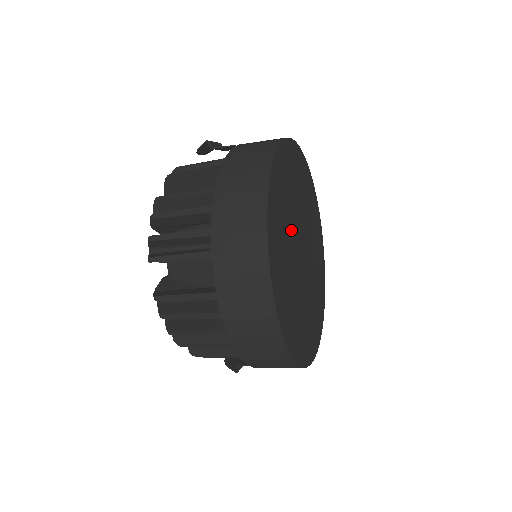
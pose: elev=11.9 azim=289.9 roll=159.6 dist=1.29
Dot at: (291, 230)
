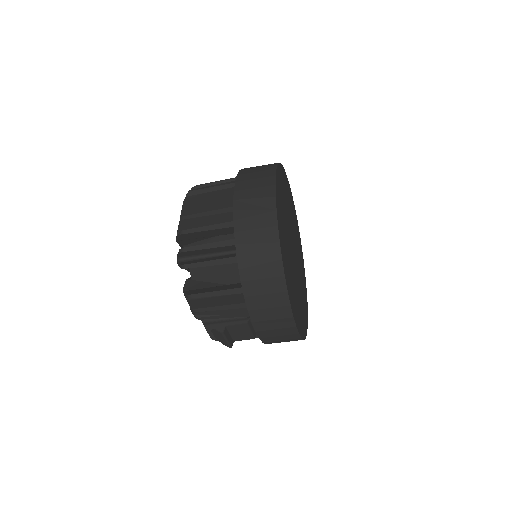
Dot at: (288, 217)
